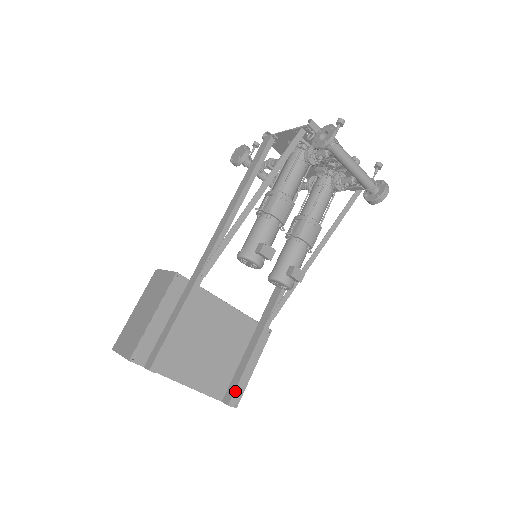
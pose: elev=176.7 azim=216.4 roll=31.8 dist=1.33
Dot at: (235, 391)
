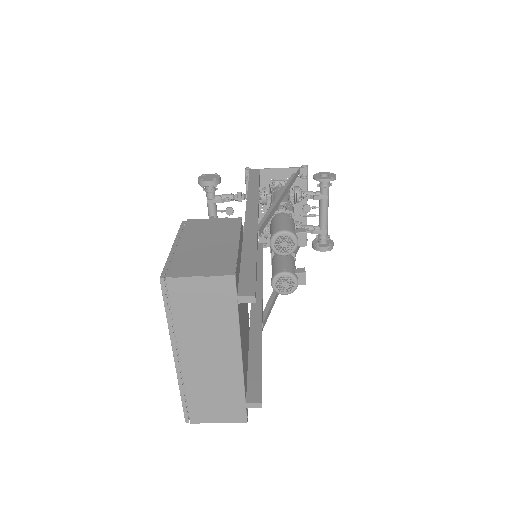
Dot at: (261, 388)
